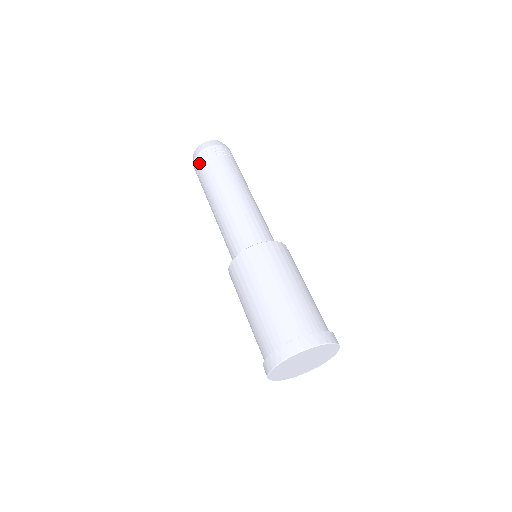
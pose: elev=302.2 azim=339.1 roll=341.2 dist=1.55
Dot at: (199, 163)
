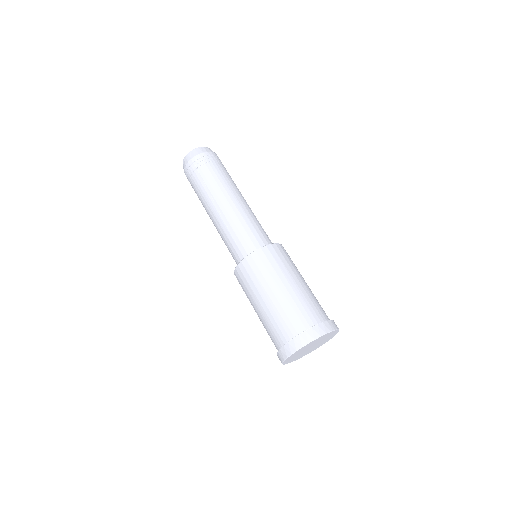
Dot at: (188, 179)
